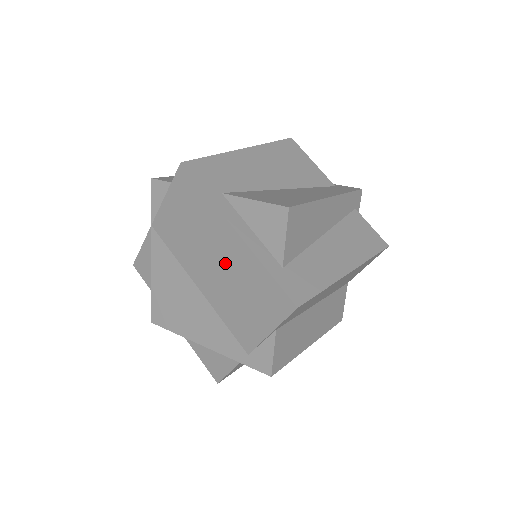
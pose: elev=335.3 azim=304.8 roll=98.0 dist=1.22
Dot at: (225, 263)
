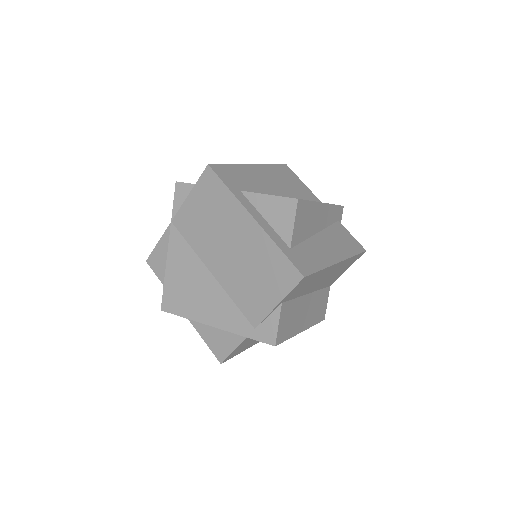
Dot at: (240, 247)
